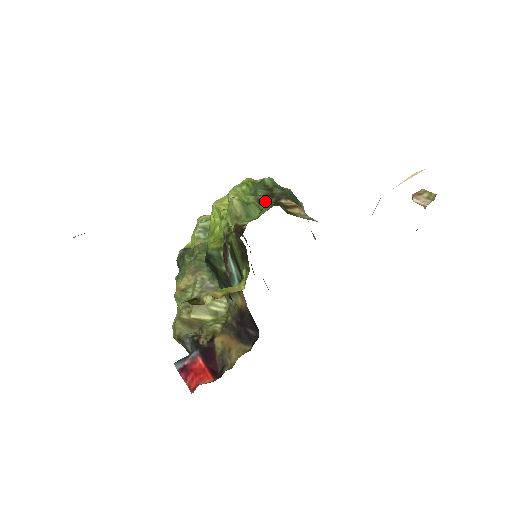
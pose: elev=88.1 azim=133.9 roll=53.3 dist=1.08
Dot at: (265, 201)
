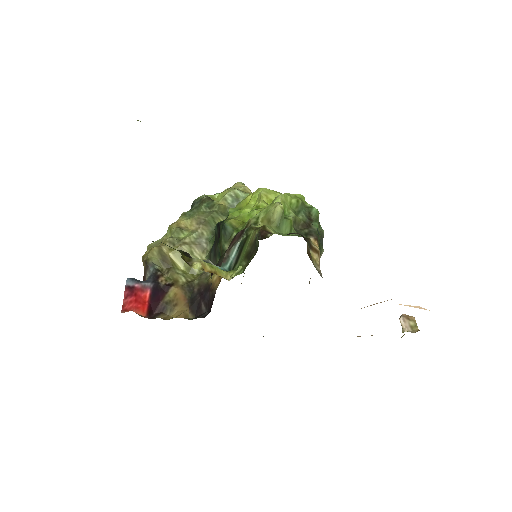
Dot at: (299, 226)
